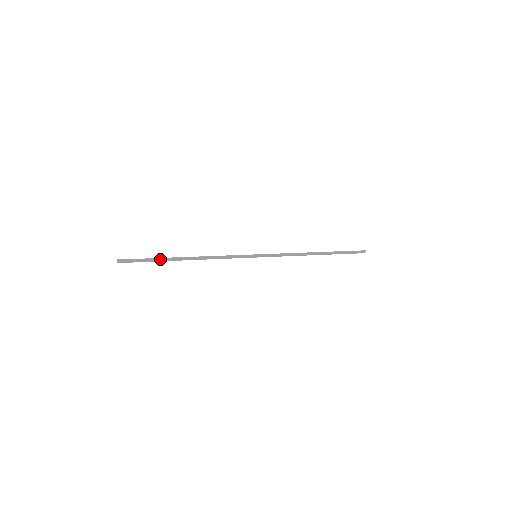
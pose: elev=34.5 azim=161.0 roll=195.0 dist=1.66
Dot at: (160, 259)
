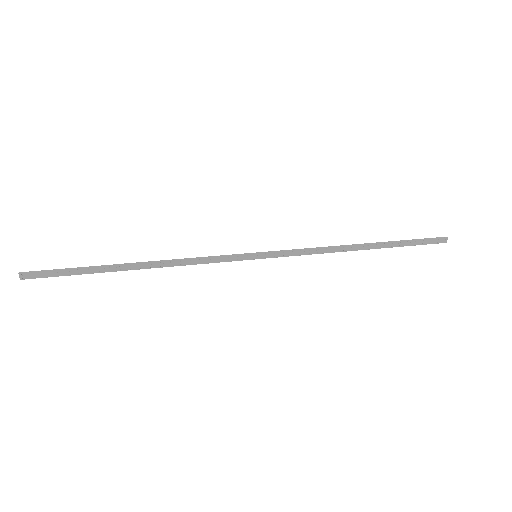
Dot at: (91, 268)
